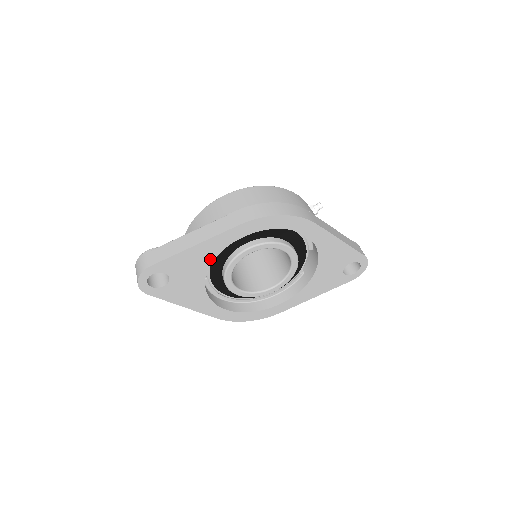
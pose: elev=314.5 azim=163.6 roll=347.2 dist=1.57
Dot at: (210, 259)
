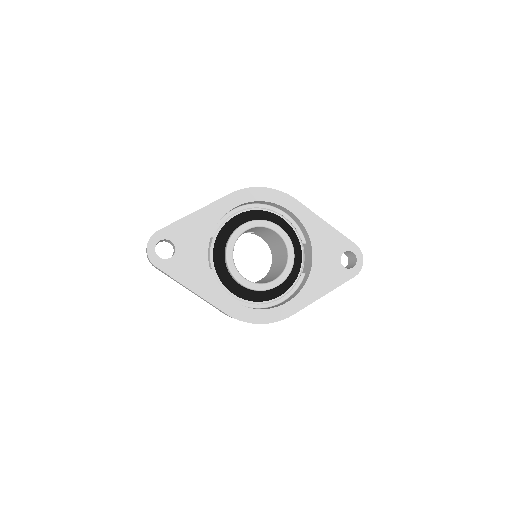
Dot at: (210, 229)
